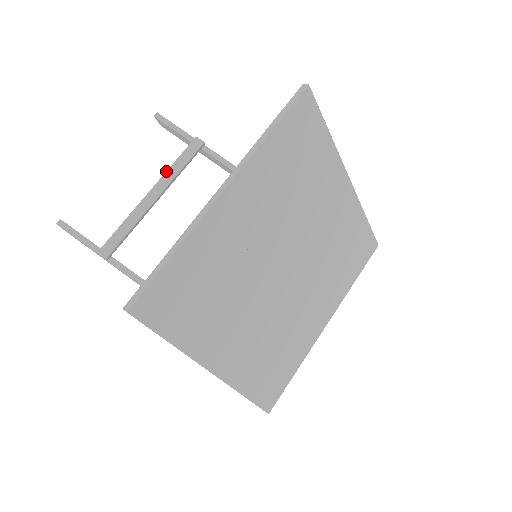
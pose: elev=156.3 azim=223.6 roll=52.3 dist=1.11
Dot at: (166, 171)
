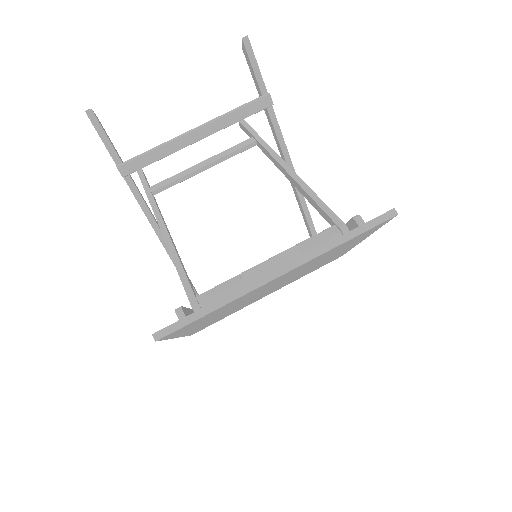
Dot at: (222, 116)
